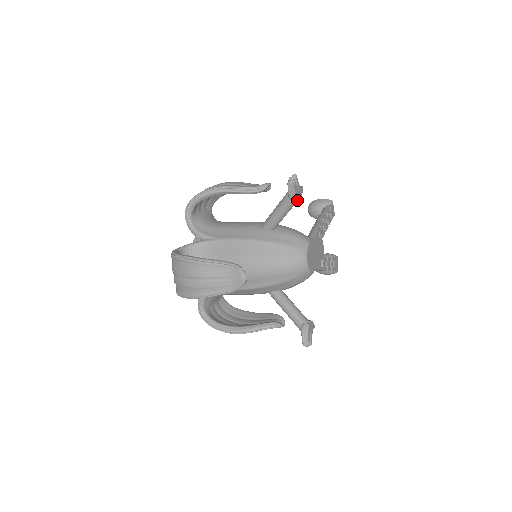
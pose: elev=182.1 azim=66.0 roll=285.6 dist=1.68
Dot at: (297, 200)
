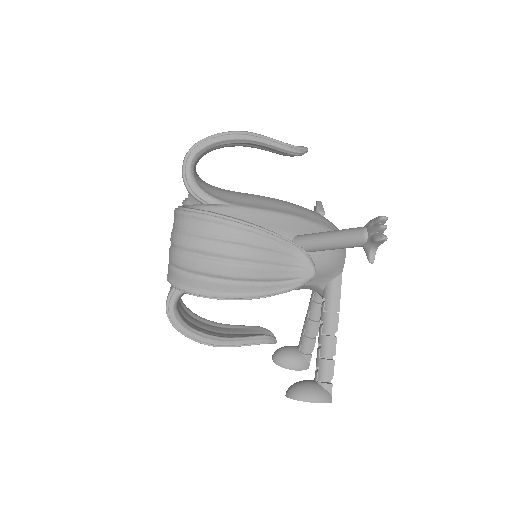
Dot at: (324, 212)
